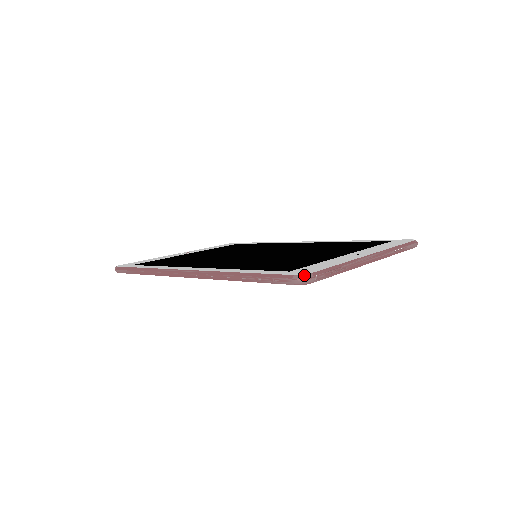
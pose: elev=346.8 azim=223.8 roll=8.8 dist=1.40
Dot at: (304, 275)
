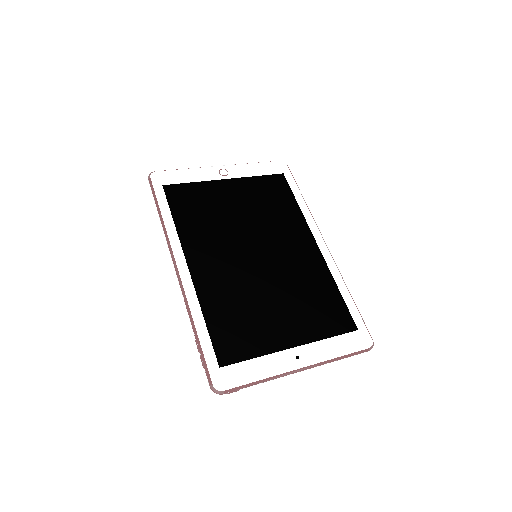
Dot at: (217, 391)
